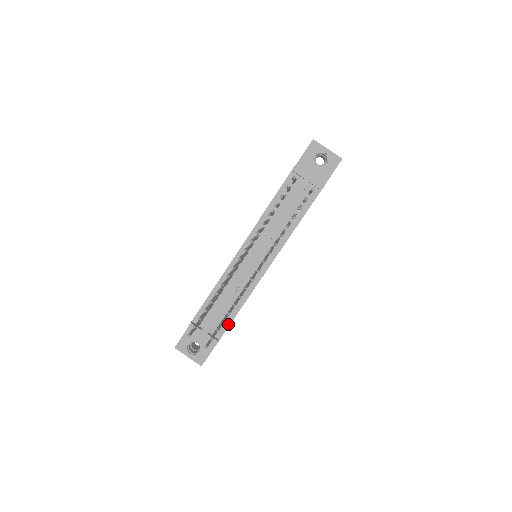
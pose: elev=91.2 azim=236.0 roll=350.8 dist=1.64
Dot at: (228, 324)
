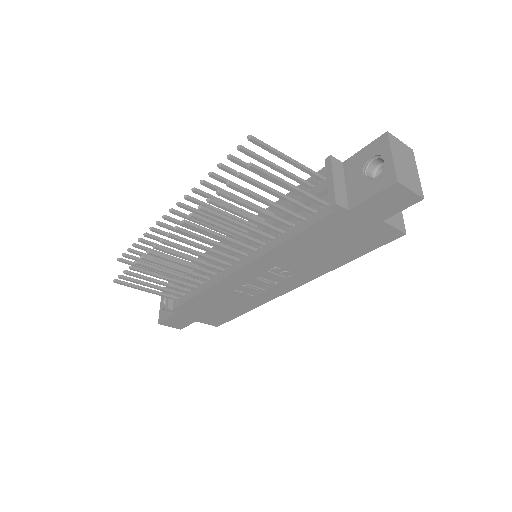
Dot at: (185, 301)
